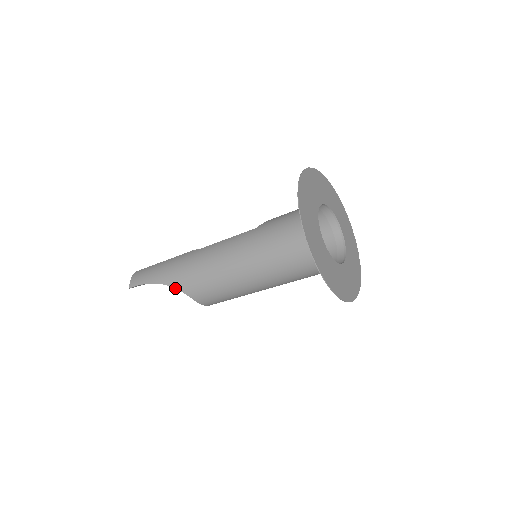
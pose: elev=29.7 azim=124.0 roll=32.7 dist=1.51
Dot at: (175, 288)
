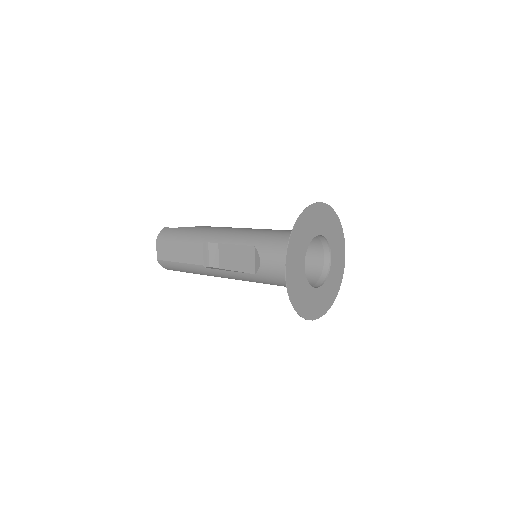
Dot at: occluded
